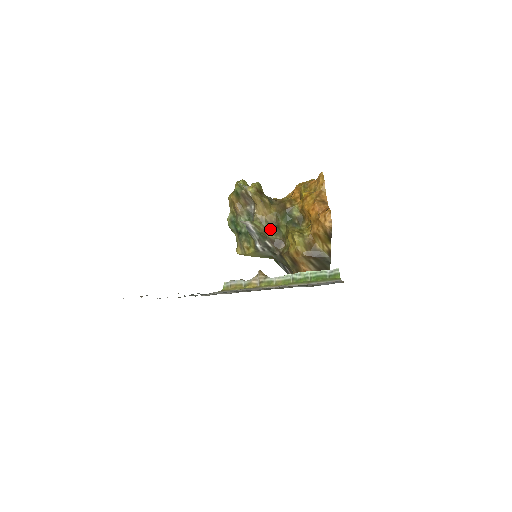
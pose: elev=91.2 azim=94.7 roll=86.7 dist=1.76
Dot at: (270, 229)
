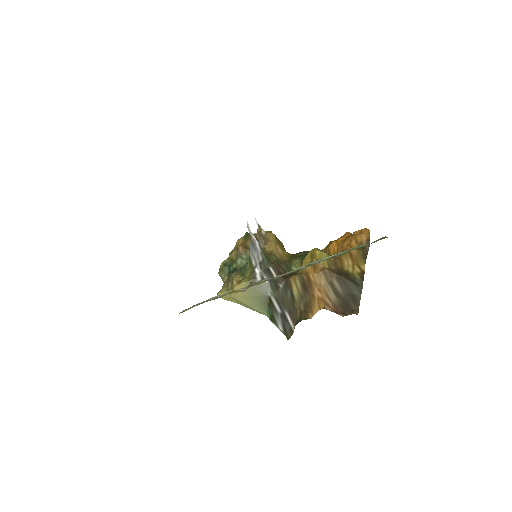
Dot at: (278, 264)
